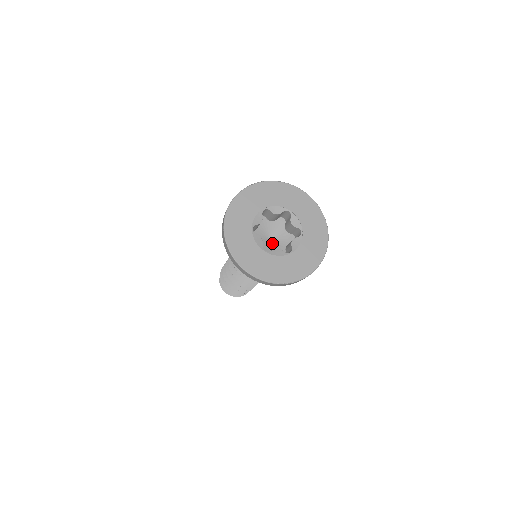
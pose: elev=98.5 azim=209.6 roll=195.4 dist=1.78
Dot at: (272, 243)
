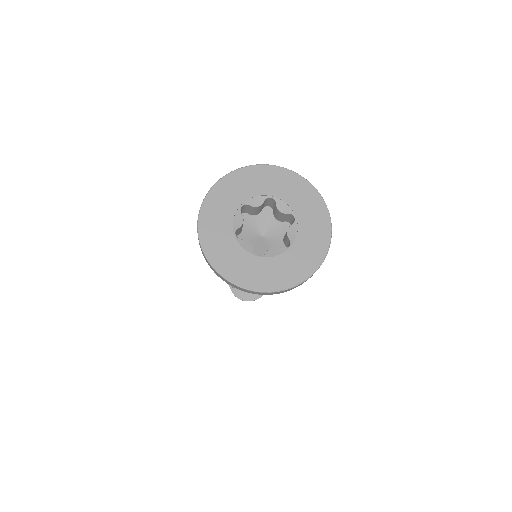
Dot at: (266, 240)
